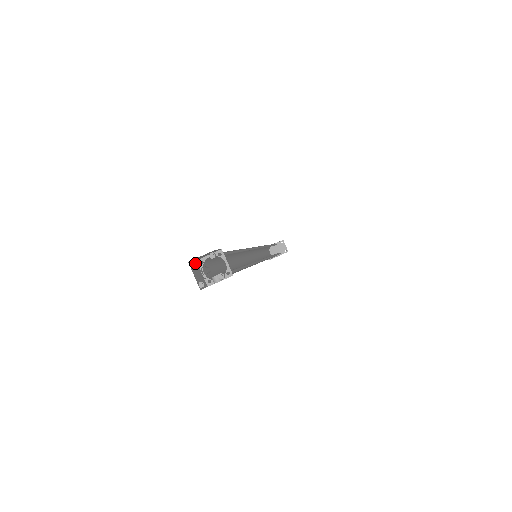
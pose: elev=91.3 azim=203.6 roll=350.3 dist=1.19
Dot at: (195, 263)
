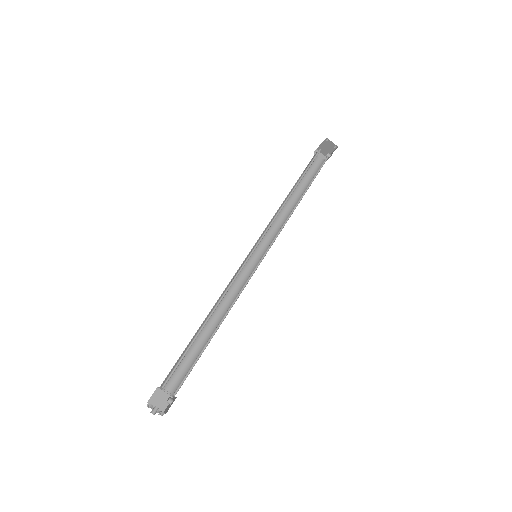
Dot at: occluded
